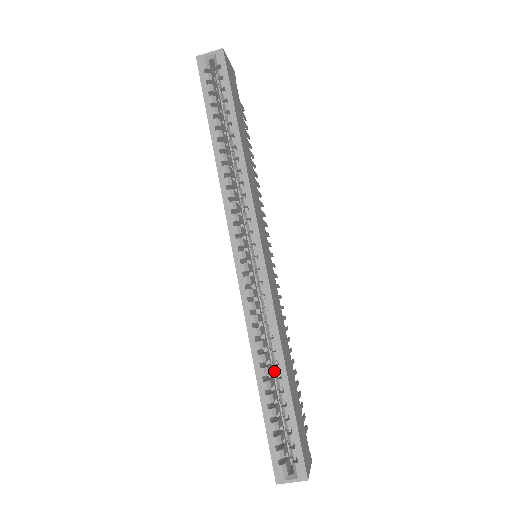
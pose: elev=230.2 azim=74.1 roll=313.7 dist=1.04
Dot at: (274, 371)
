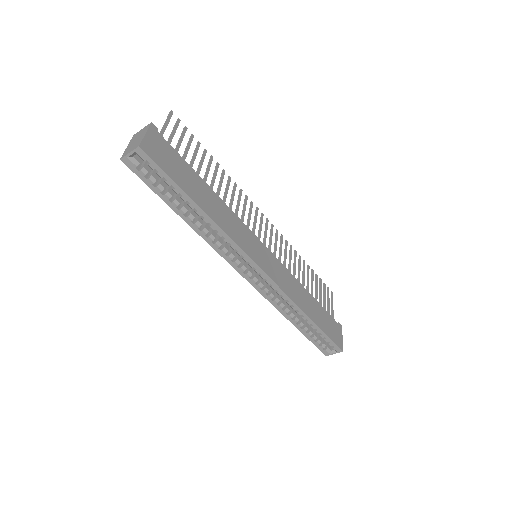
Dot at: occluded
